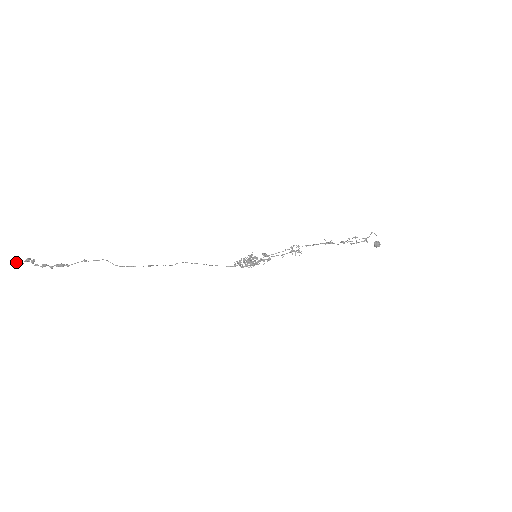
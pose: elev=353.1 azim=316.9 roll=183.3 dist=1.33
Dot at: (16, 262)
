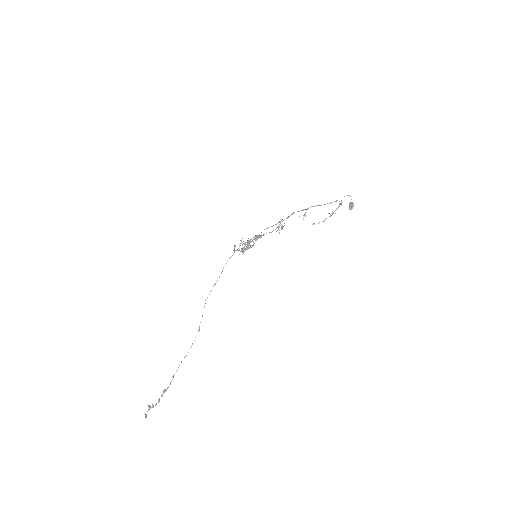
Dot at: (146, 415)
